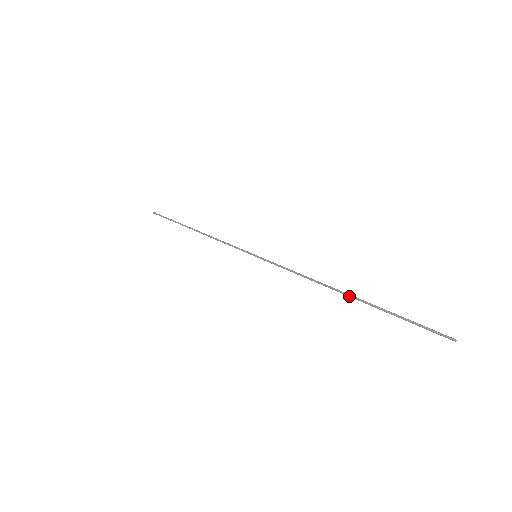
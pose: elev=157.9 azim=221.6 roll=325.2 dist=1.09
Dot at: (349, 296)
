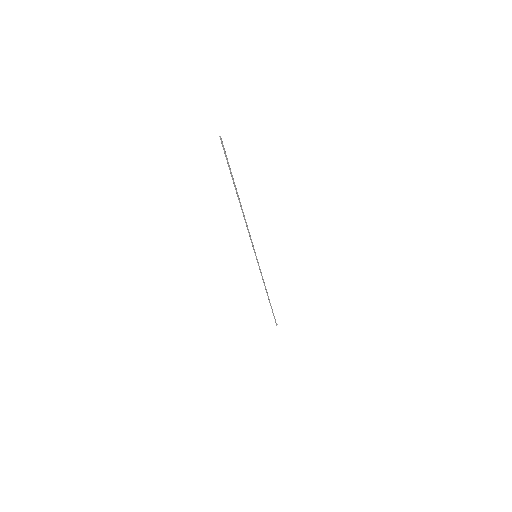
Dot at: (238, 198)
